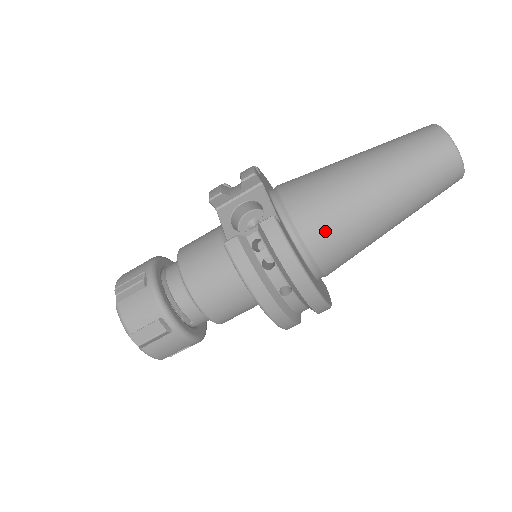
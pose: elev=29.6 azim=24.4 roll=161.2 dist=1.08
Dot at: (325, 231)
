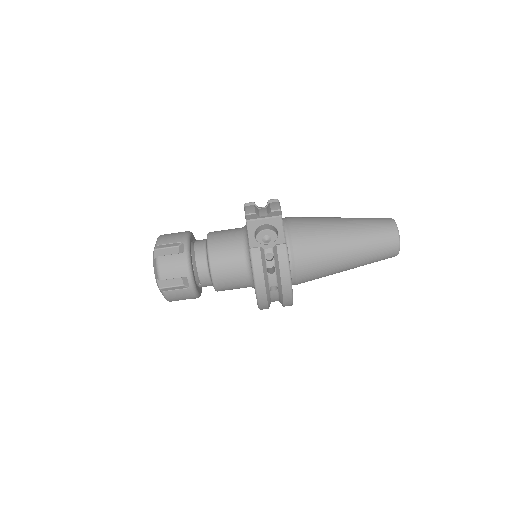
Dot at: (309, 261)
